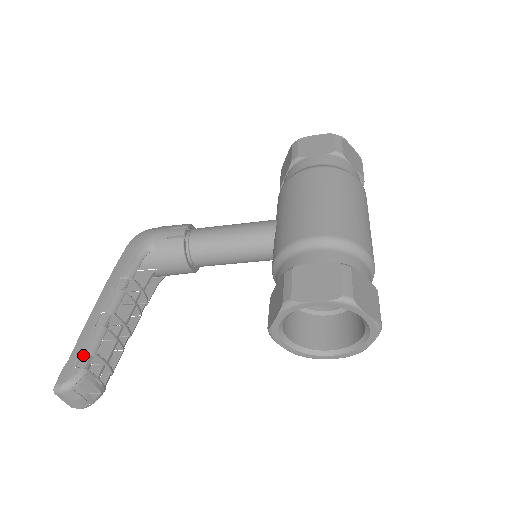
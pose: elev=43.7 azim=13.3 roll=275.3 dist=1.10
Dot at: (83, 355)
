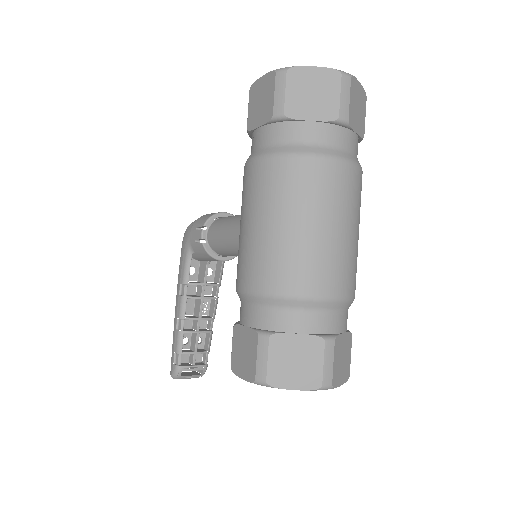
Dot at: (176, 354)
